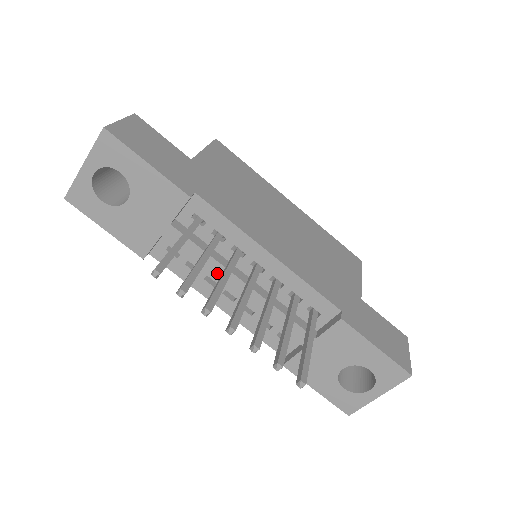
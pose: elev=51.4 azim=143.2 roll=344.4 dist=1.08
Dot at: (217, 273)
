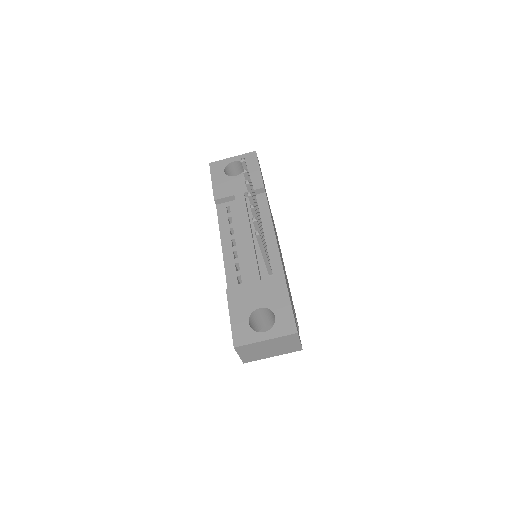
Dot at: (243, 222)
